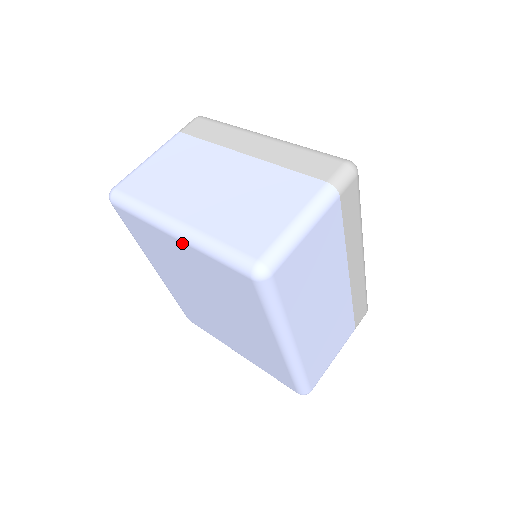
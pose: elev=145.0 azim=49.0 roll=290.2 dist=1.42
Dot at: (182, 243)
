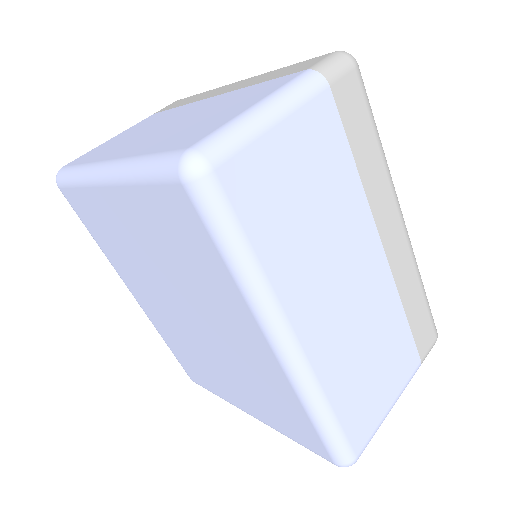
Dot at: (113, 188)
